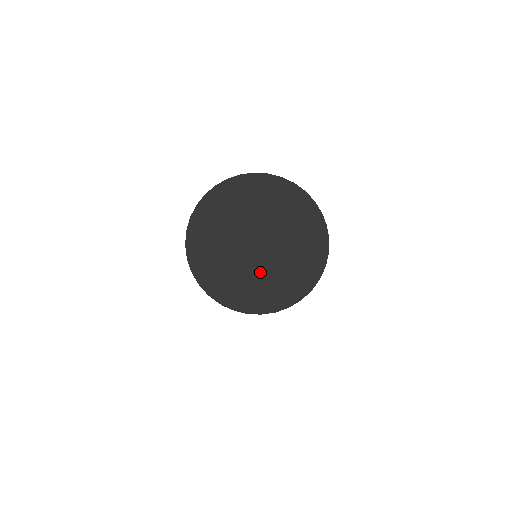
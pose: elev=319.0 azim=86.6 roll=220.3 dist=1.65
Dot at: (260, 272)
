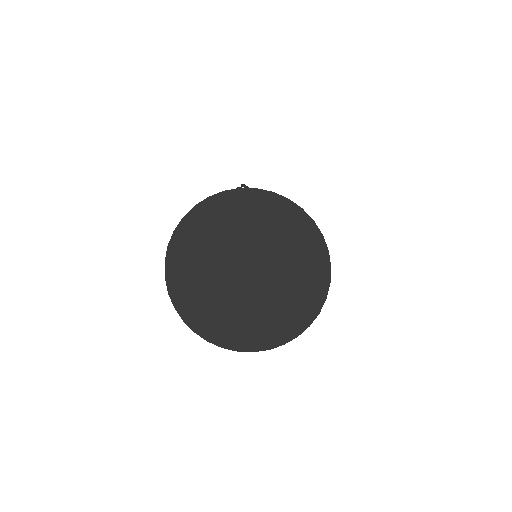
Dot at: (244, 306)
